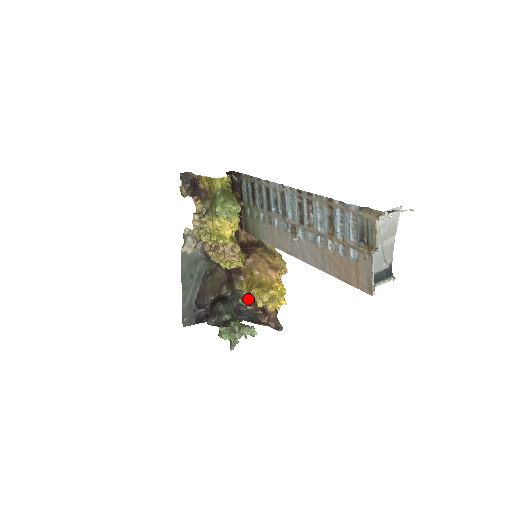
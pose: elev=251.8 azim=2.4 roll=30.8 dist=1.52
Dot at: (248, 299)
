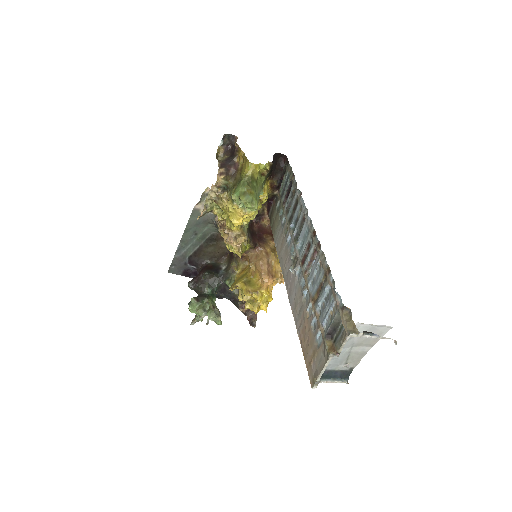
Dot at: (231, 288)
